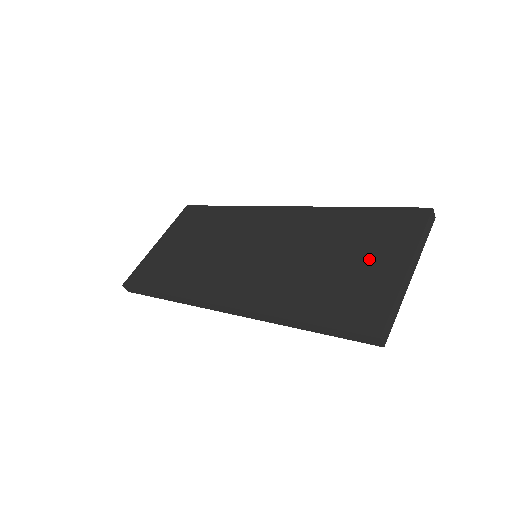
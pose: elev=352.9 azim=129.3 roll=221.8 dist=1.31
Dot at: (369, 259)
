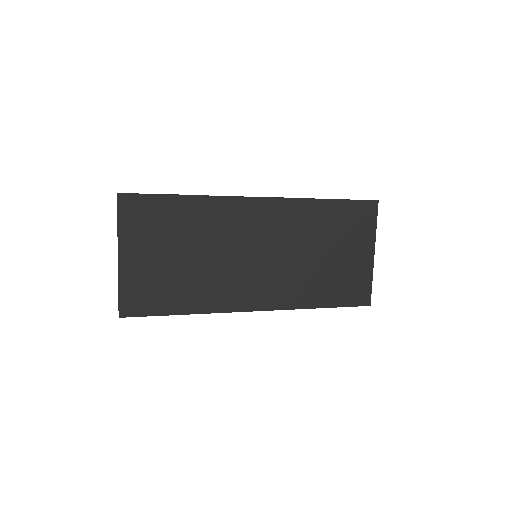
Dot at: (350, 251)
